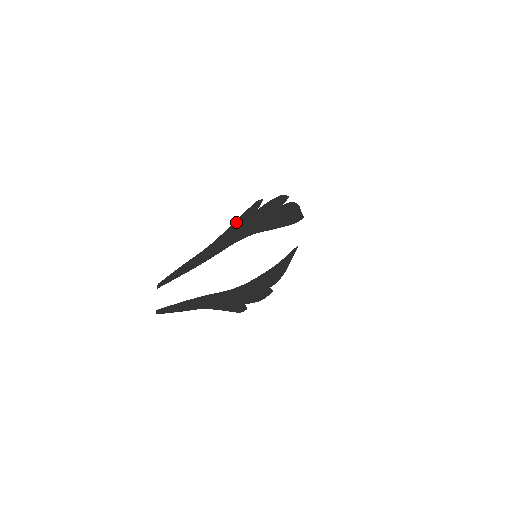
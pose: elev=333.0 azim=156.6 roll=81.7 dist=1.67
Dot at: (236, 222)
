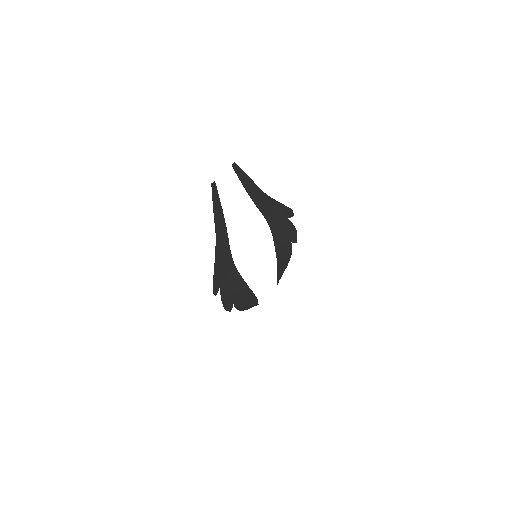
Dot at: (279, 204)
